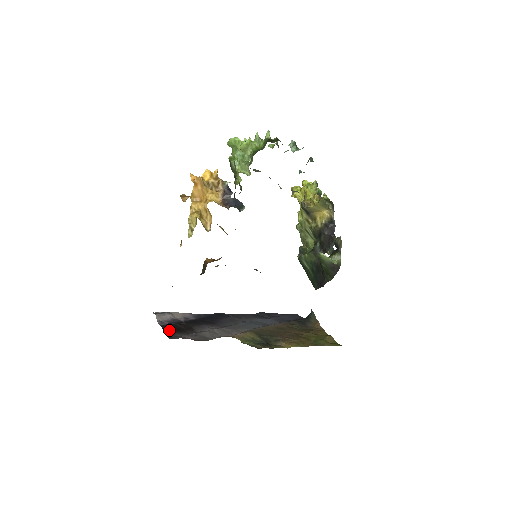
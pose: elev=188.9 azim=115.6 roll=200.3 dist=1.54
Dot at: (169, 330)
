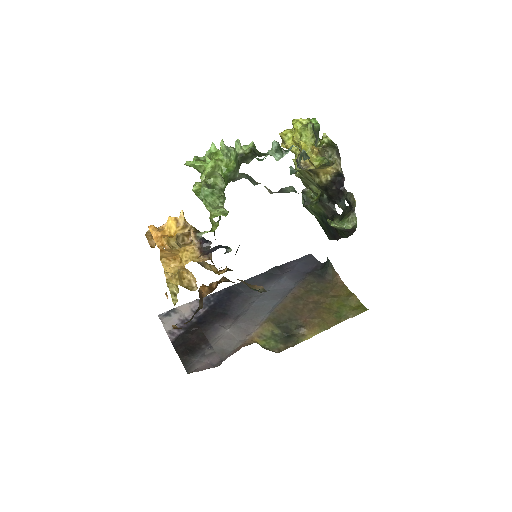
Dot at: (182, 353)
